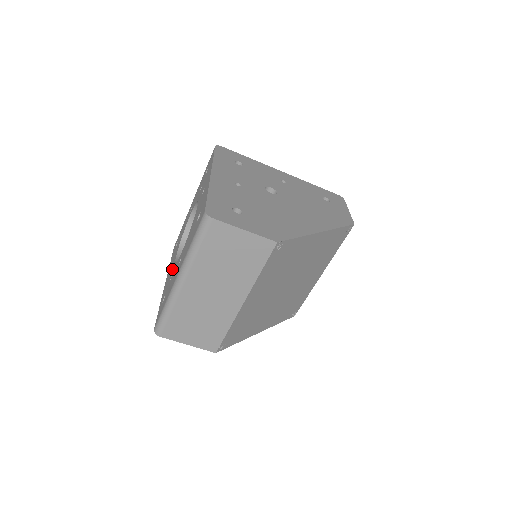
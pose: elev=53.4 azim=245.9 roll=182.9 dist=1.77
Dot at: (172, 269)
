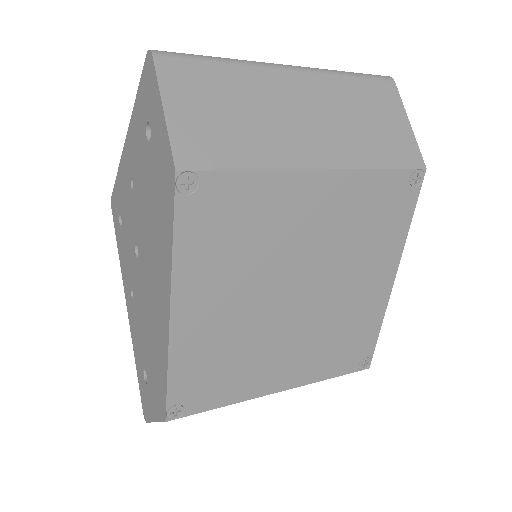
Dot at: occluded
